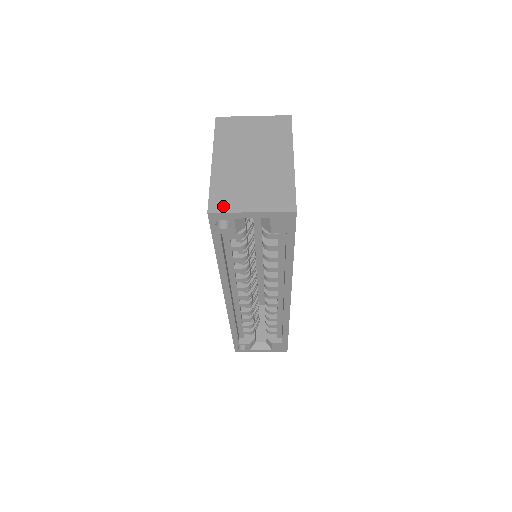
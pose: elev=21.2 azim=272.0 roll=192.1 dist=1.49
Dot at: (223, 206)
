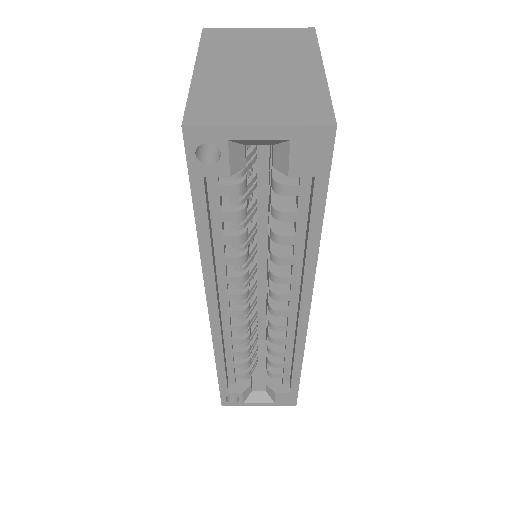
Dot at: (209, 117)
